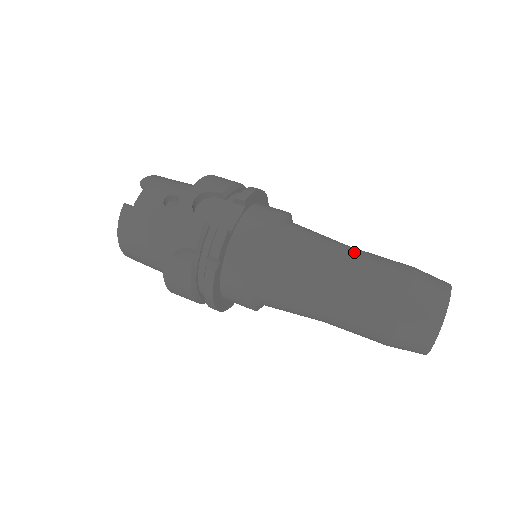
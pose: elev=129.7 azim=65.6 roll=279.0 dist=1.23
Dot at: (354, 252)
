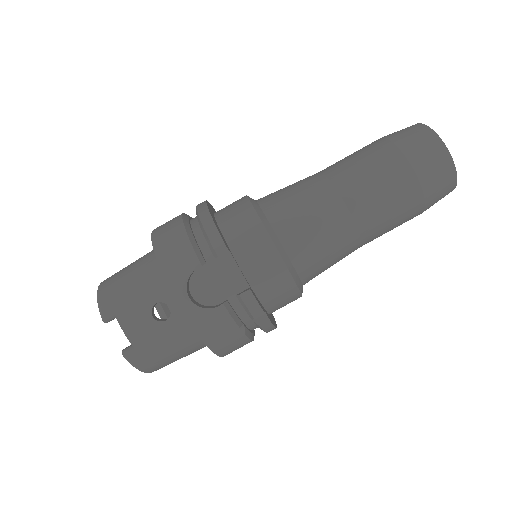
Dot at: (342, 183)
